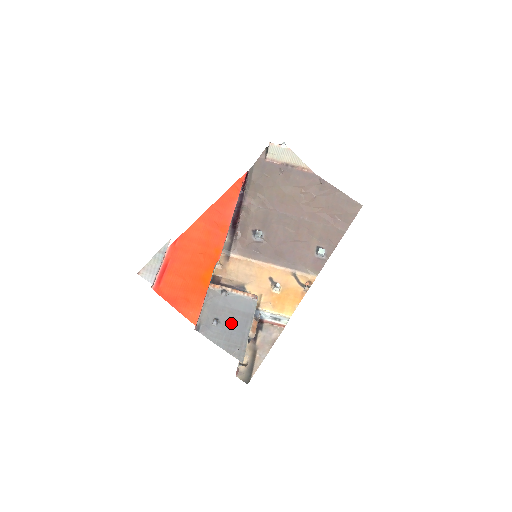
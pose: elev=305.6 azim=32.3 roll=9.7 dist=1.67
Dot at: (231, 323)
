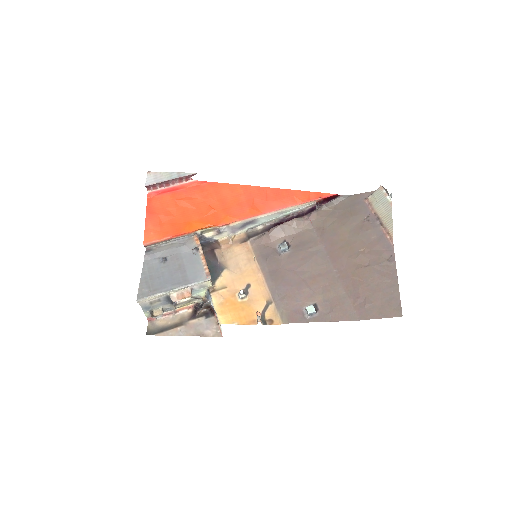
Dot at: (169, 272)
